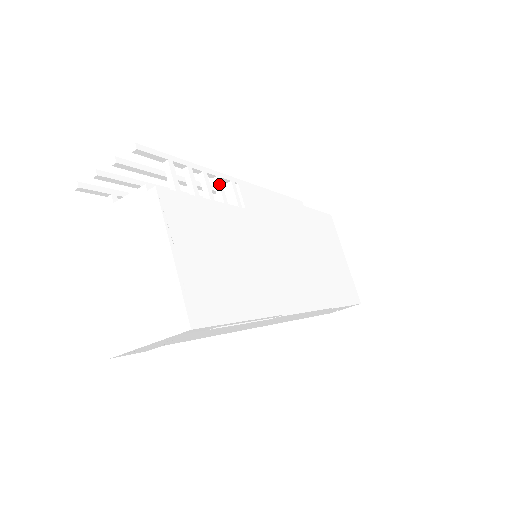
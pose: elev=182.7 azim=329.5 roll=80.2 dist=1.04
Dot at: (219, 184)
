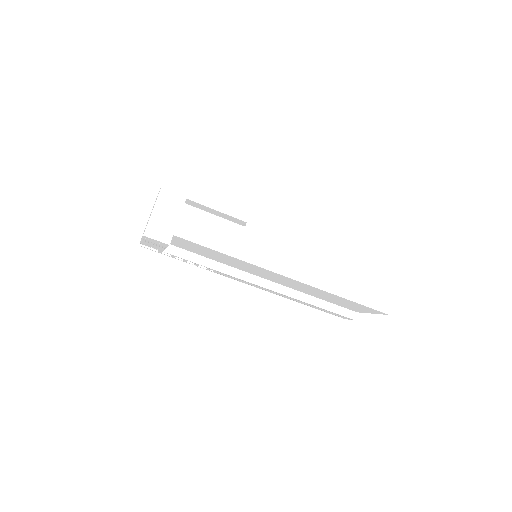
Dot at: occluded
